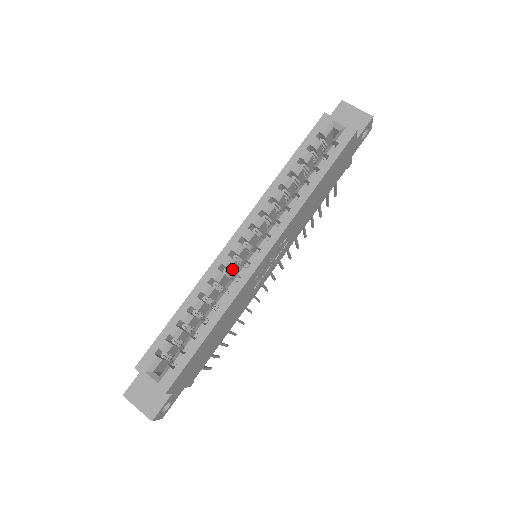
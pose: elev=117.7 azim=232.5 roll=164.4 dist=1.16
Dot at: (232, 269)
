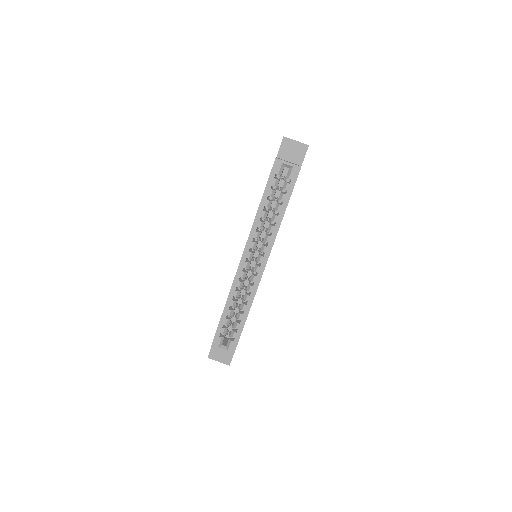
Dot at: occluded
